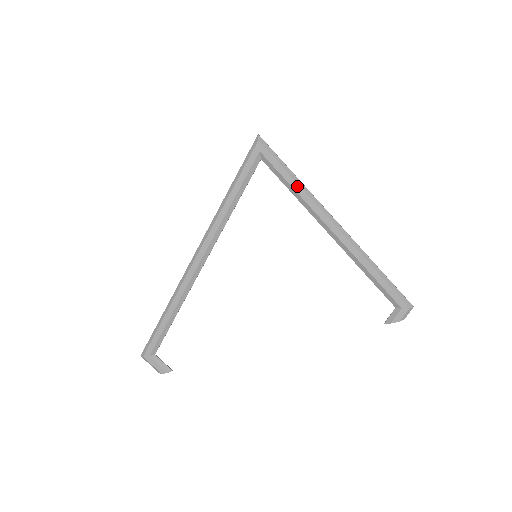
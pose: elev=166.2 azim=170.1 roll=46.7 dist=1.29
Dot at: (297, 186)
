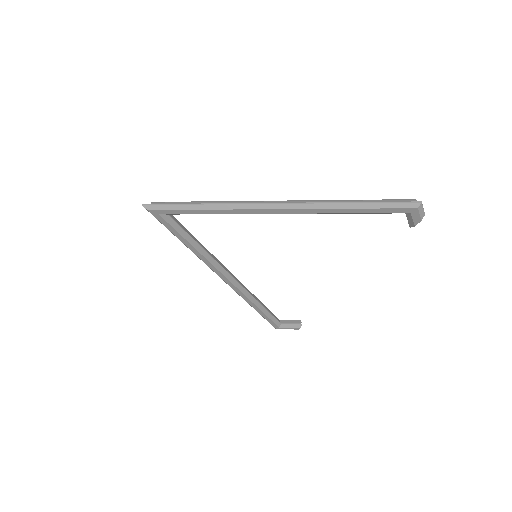
Dot at: (212, 211)
